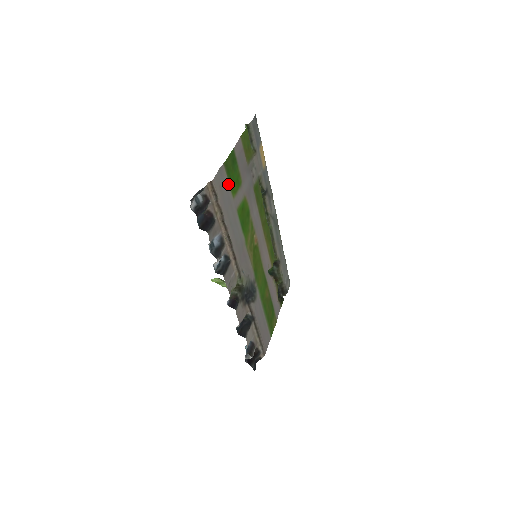
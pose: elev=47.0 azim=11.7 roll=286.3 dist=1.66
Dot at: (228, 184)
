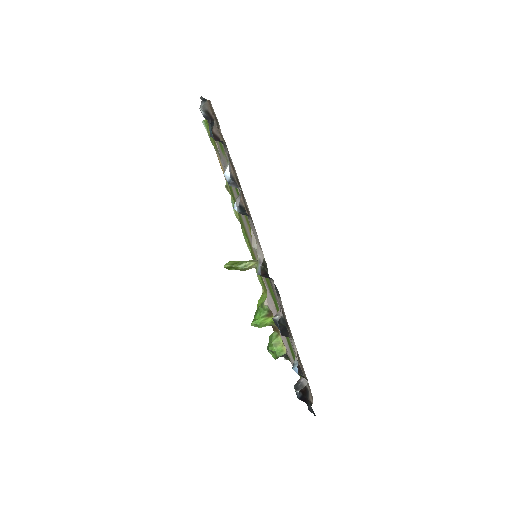
Dot at: occluded
